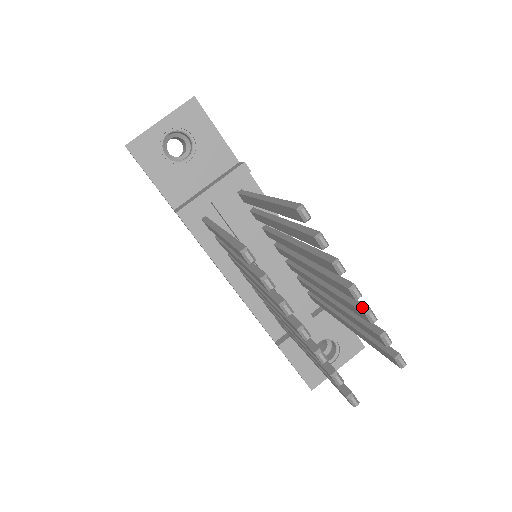
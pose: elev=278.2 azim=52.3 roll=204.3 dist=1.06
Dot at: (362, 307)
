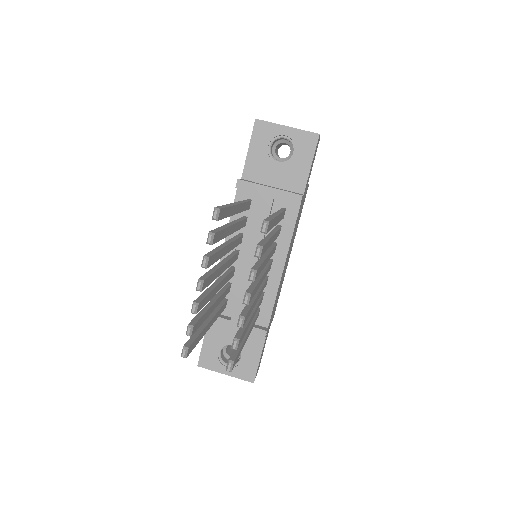
Dot at: (244, 313)
